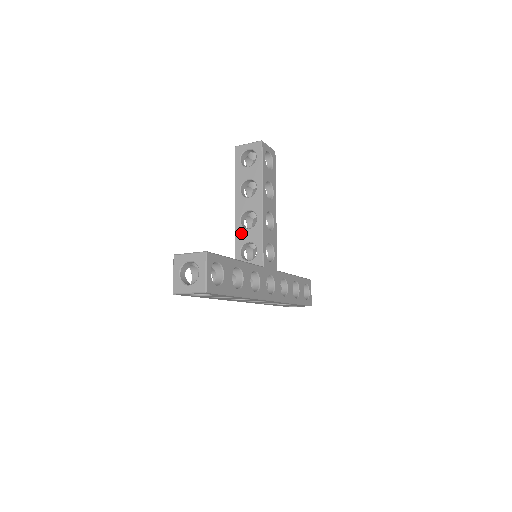
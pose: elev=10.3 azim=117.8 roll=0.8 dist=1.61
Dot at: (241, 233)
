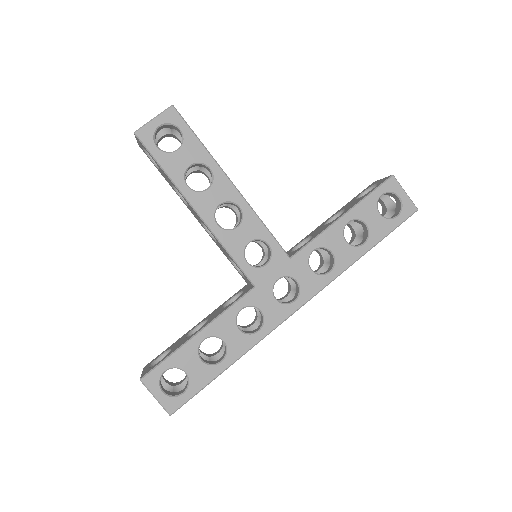
Dot at: (219, 247)
